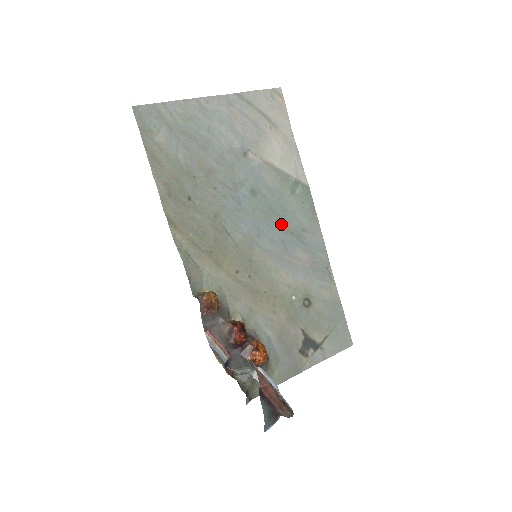
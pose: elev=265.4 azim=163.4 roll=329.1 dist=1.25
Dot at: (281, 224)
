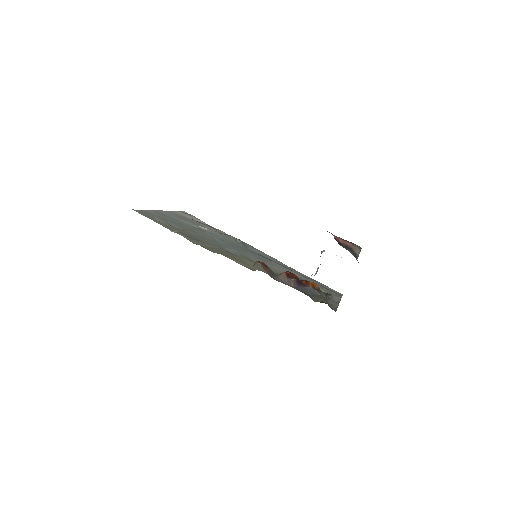
Dot at: (248, 251)
